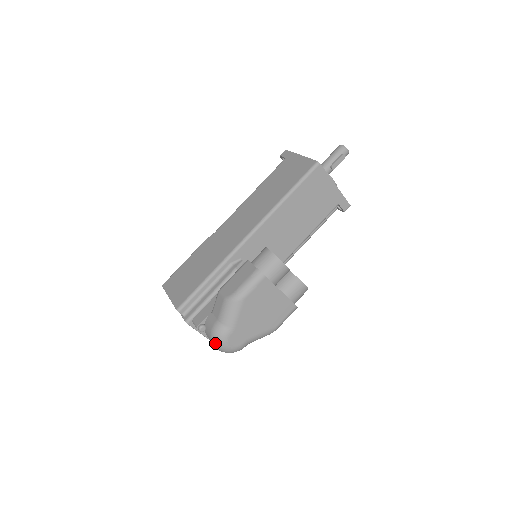
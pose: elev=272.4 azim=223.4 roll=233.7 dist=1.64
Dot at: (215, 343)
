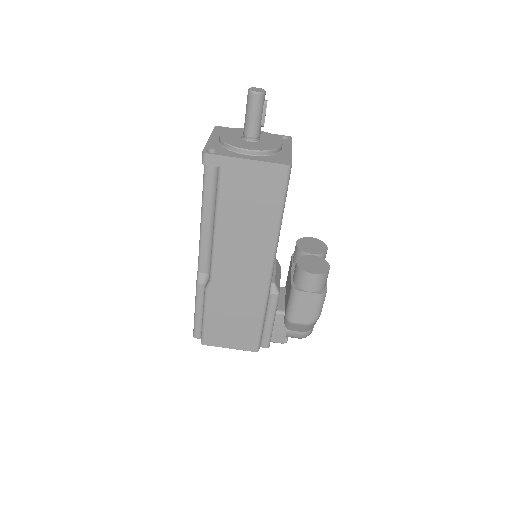
Dot at: occluded
